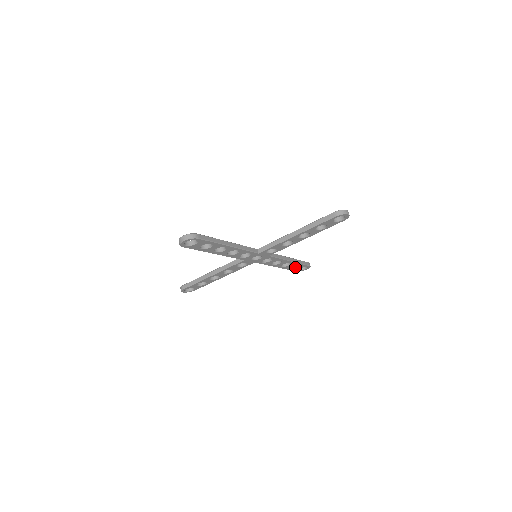
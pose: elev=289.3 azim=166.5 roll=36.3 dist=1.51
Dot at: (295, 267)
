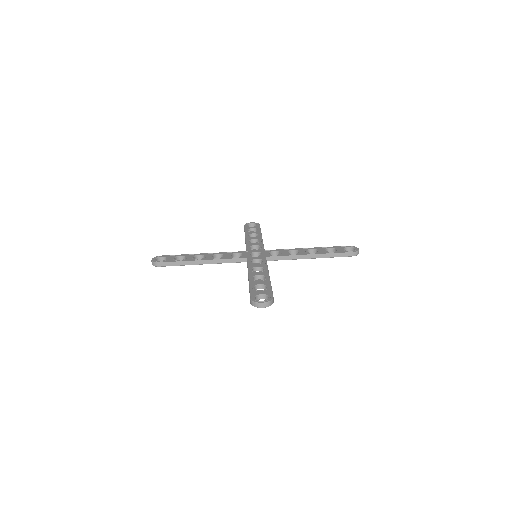
Dot at: occluded
